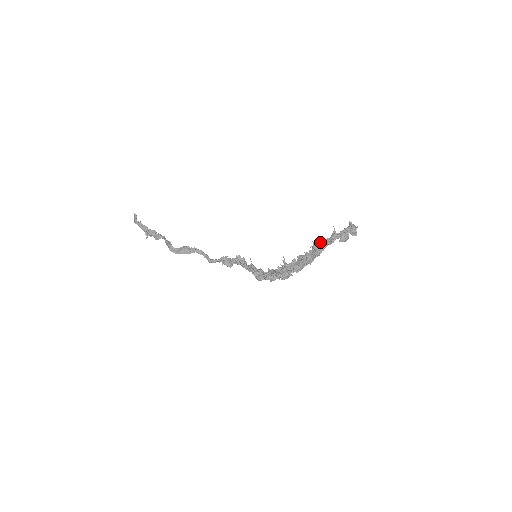
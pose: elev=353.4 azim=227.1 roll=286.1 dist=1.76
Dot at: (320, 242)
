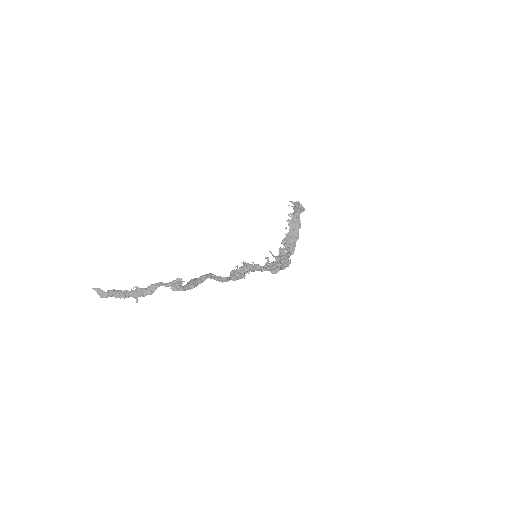
Dot at: (292, 217)
